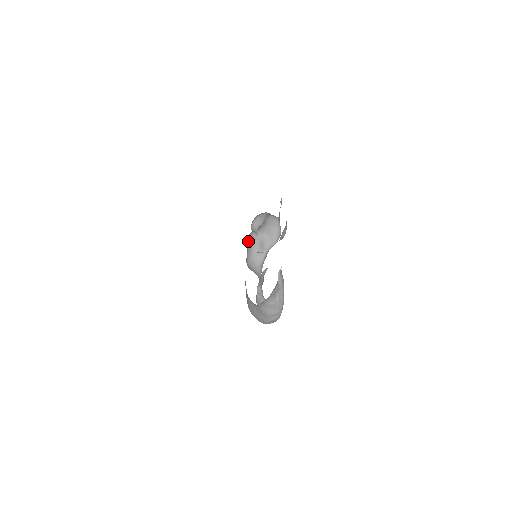
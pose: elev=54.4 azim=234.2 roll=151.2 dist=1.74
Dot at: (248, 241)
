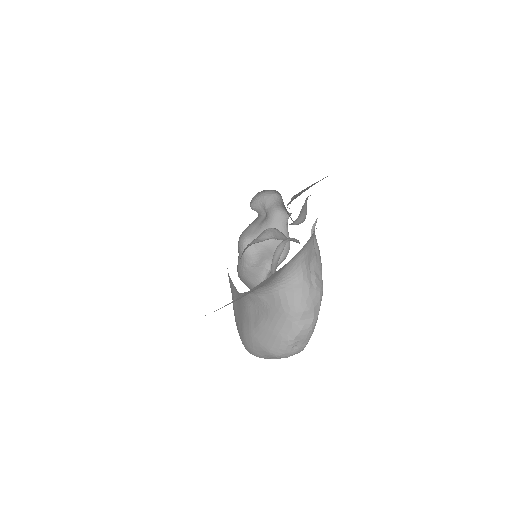
Dot at: (239, 250)
